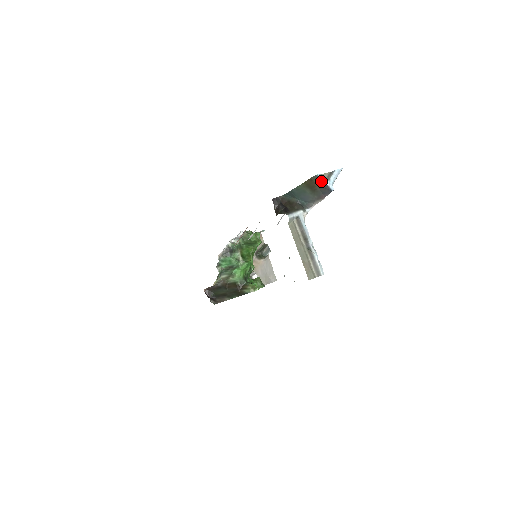
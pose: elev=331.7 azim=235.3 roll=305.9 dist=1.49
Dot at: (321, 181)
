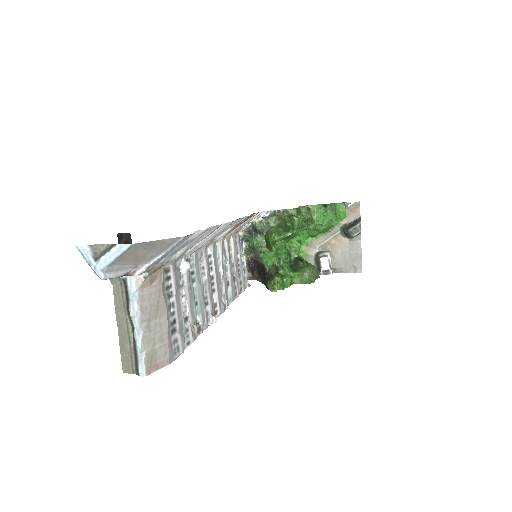
Dot at: (86, 258)
